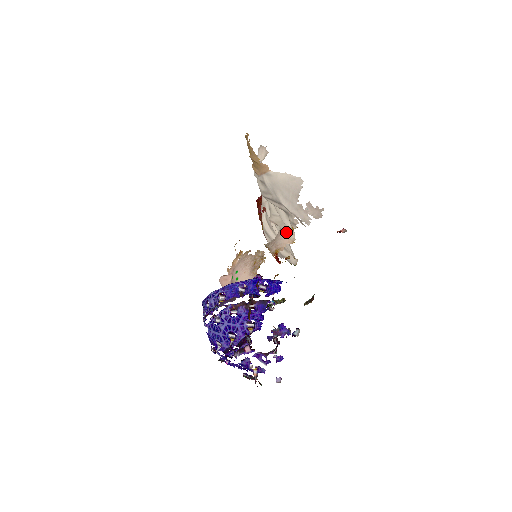
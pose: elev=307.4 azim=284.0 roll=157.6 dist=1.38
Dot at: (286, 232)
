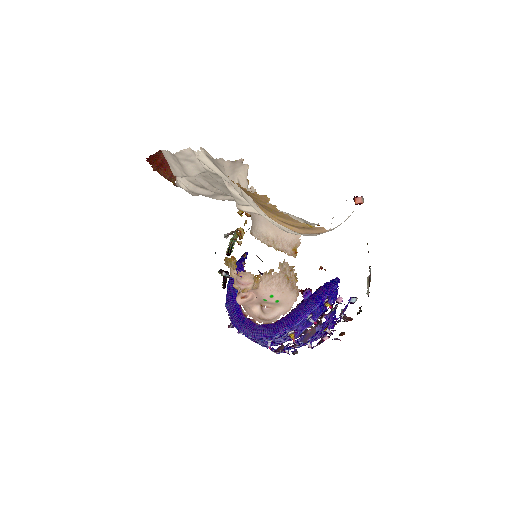
Dot at: occluded
